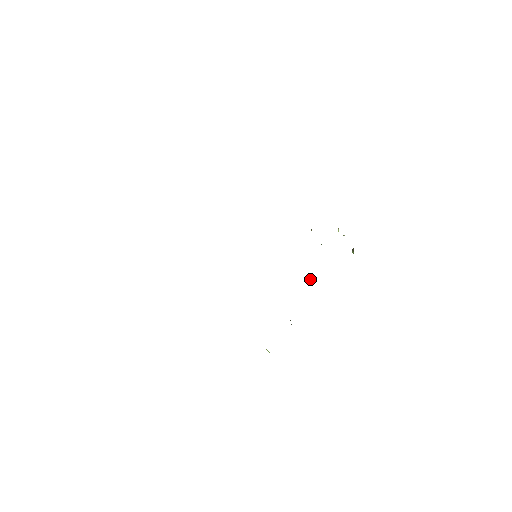
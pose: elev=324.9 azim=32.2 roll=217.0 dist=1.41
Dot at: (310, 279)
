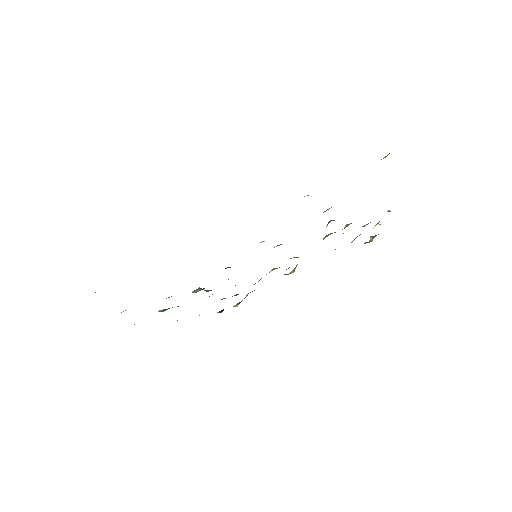
Dot at: occluded
